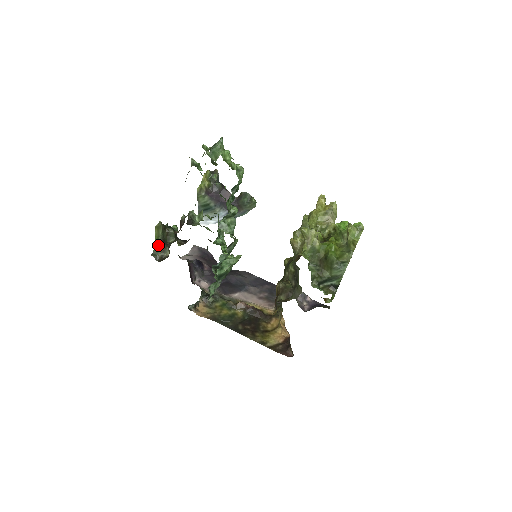
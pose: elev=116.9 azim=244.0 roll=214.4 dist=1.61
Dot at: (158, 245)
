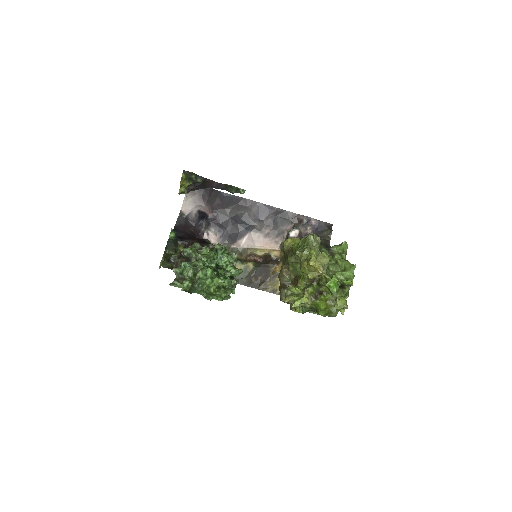
Dot at: occluded
